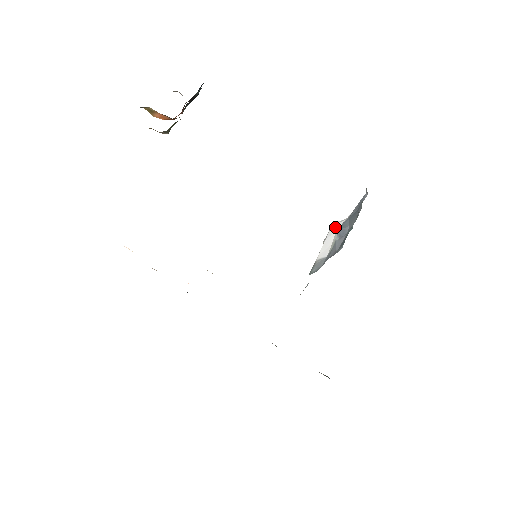
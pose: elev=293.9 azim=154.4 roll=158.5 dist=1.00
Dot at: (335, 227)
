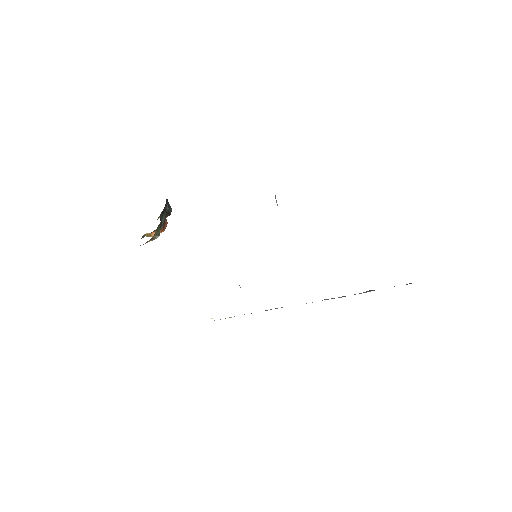
Dot at: occluded
